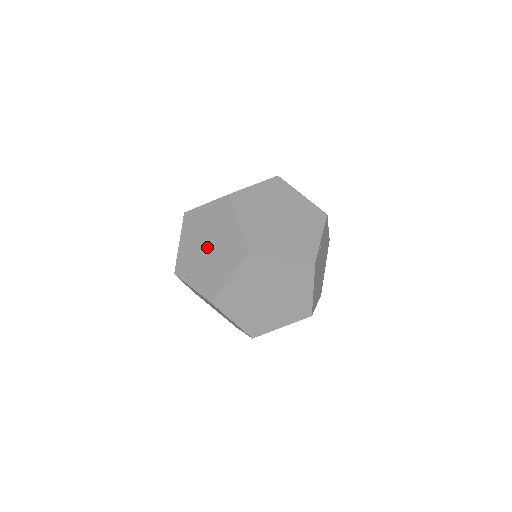
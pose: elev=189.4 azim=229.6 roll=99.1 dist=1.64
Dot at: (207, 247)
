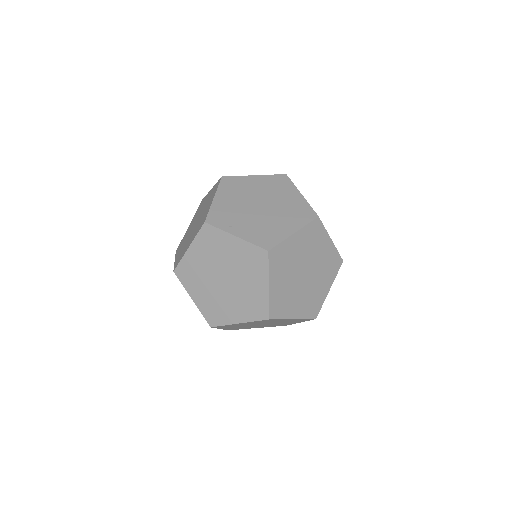
Dot at: (259, 206)
